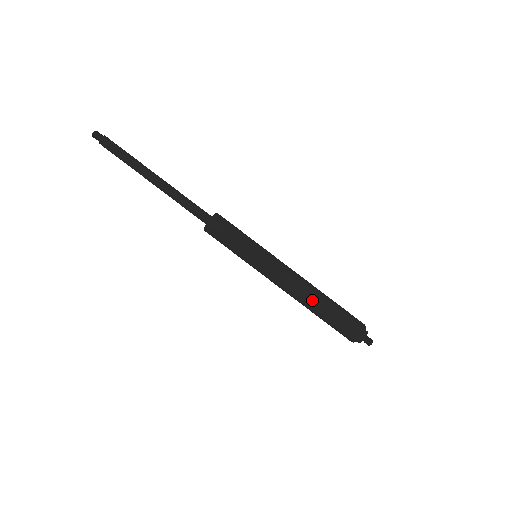
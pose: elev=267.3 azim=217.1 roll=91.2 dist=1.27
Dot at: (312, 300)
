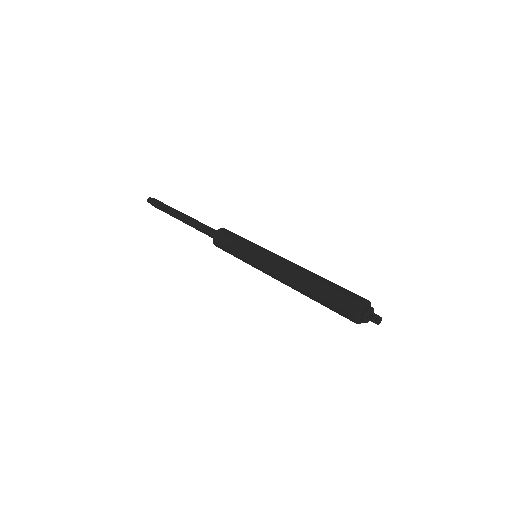
Dot at: (303, 279)
